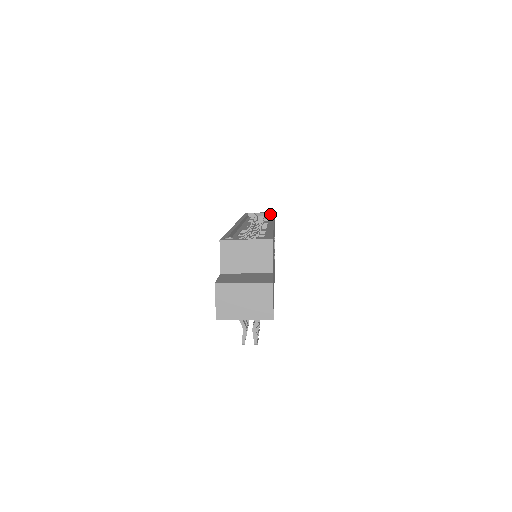
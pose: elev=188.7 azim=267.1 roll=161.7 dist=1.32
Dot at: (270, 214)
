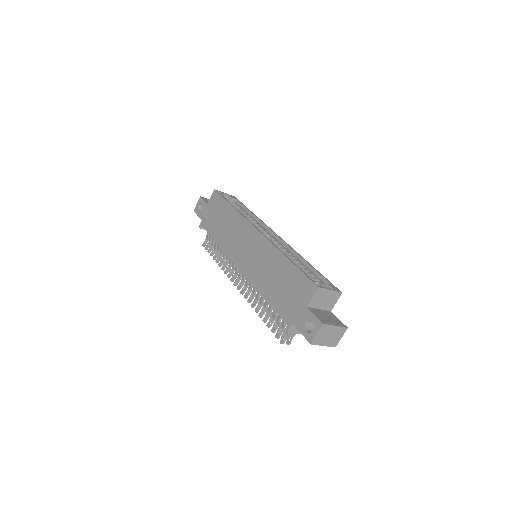
Dot at: (235, 200)
